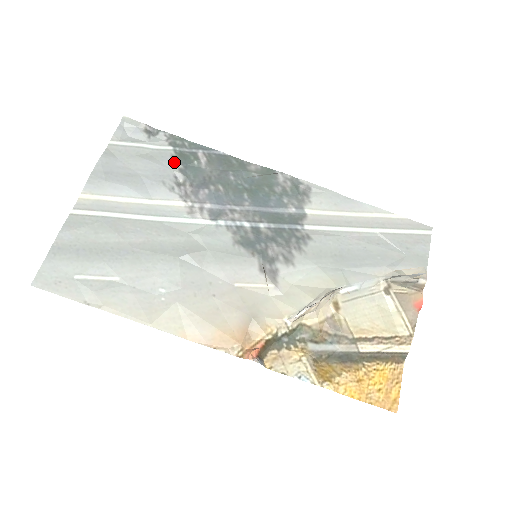
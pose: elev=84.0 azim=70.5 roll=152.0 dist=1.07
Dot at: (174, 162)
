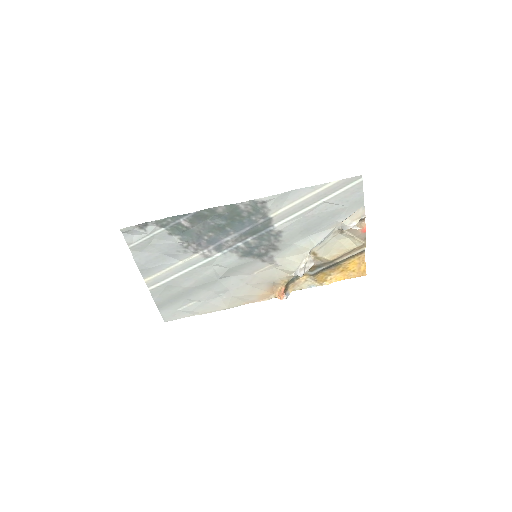
Dot at: (173, 237)
